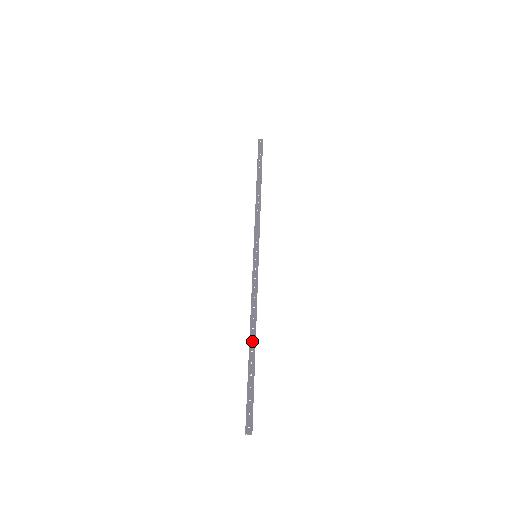
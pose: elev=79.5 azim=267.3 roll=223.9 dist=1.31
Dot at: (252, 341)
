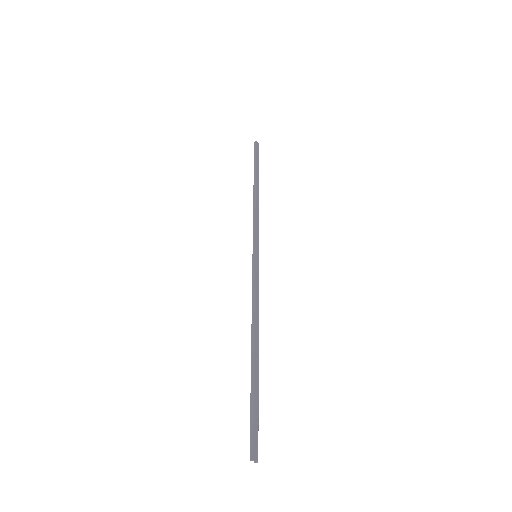
Dot at: (256, 348)
